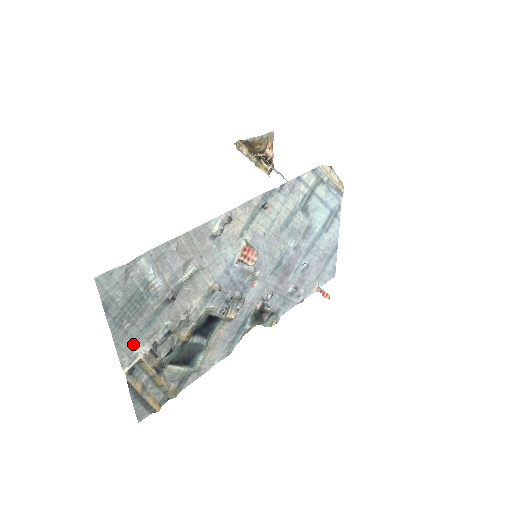
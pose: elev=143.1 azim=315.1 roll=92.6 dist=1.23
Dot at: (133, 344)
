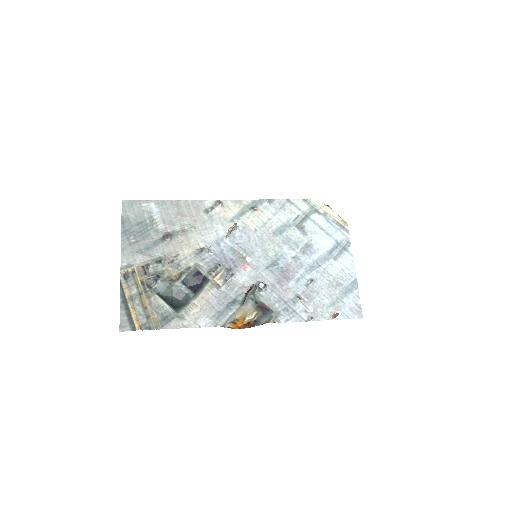
Dot at: (133, 256)
